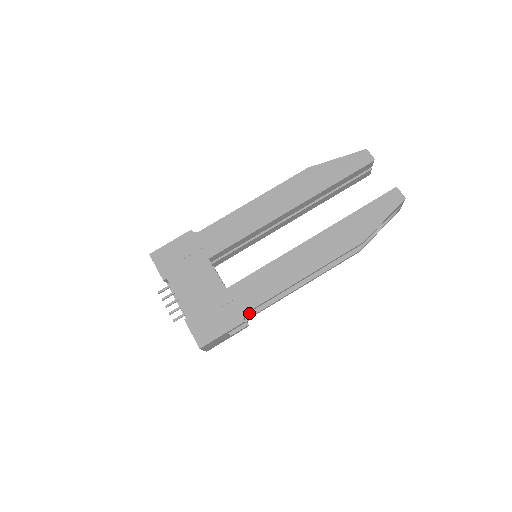
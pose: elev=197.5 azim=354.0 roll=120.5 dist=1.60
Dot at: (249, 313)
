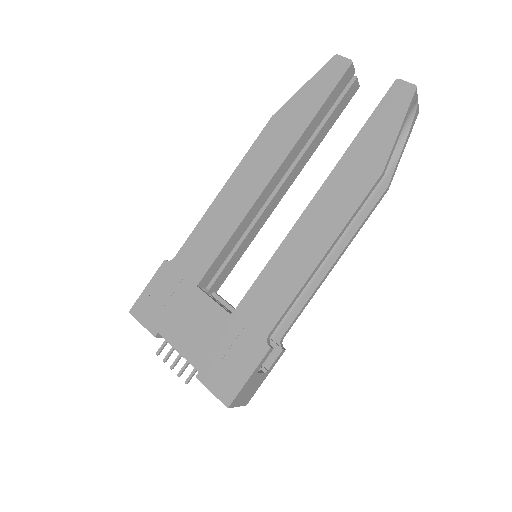
Dot at: (278, 333)
